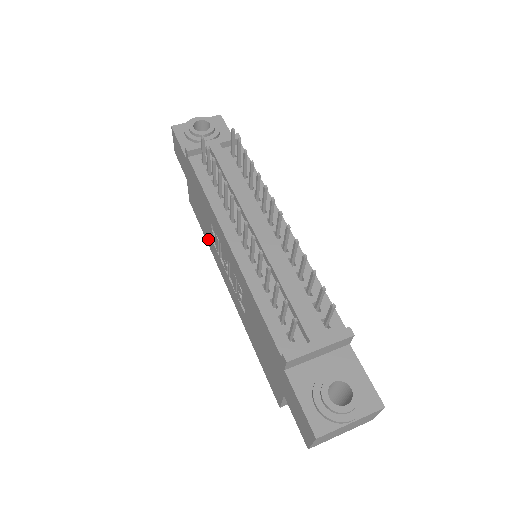
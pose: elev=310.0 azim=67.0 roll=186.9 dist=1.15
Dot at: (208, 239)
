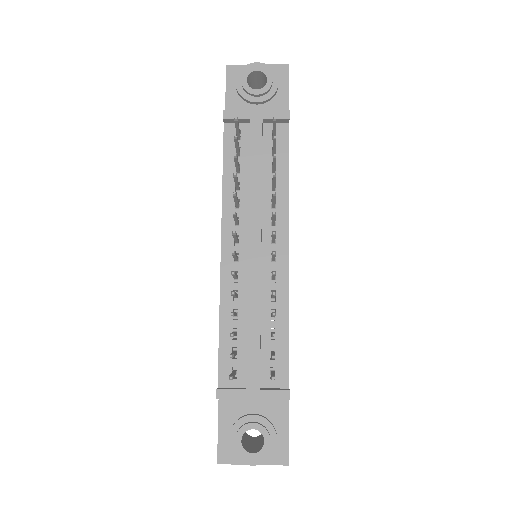
Dot at: occluded
